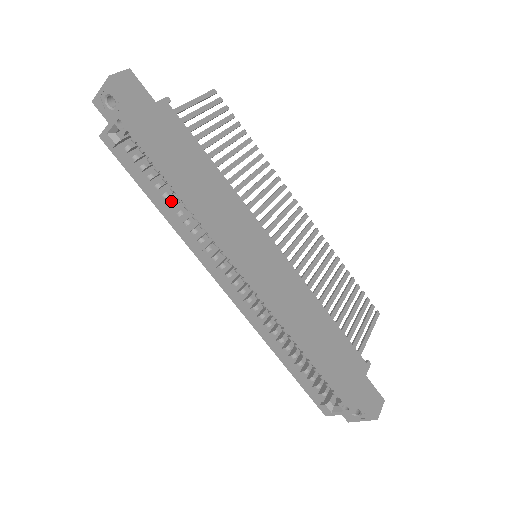
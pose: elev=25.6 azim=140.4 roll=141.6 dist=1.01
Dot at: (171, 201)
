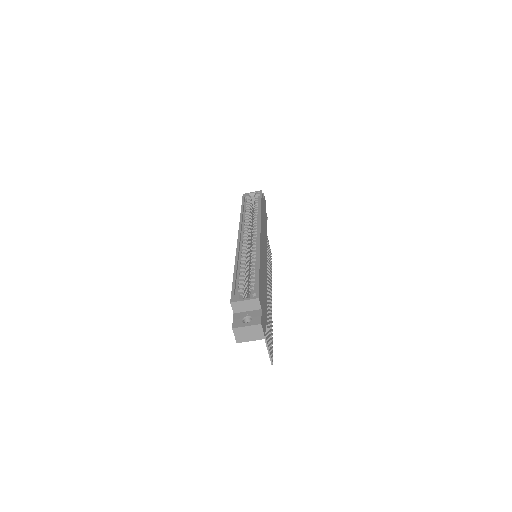
Dot at: occluded
